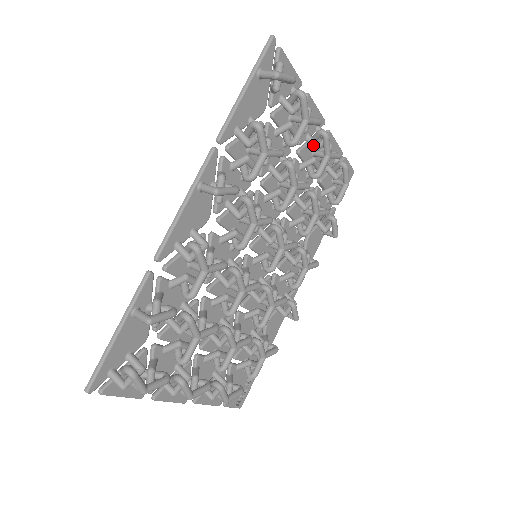
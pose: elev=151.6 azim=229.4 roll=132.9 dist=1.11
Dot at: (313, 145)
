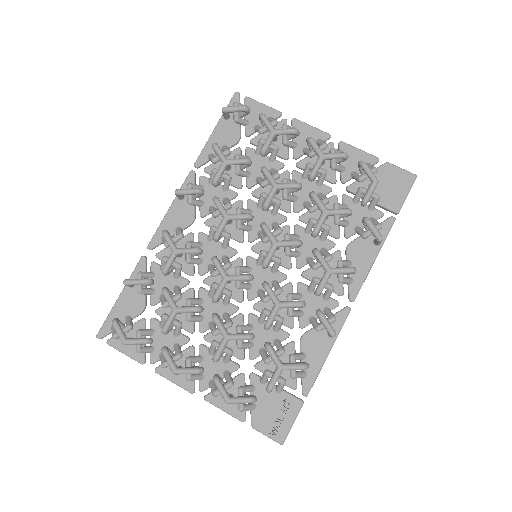
Dot at: (307, 154)
